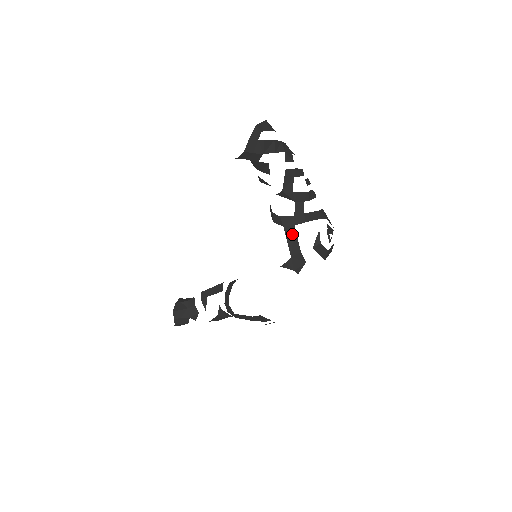
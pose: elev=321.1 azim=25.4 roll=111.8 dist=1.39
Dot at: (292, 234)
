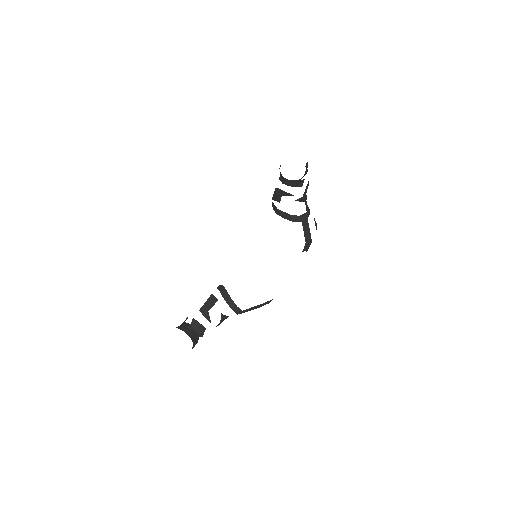
Dot at: (306, 225)
